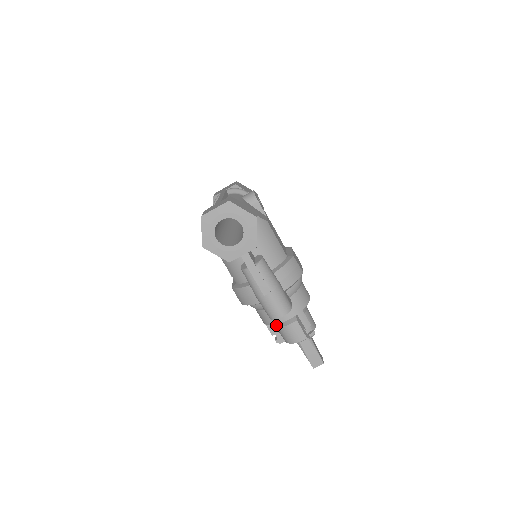
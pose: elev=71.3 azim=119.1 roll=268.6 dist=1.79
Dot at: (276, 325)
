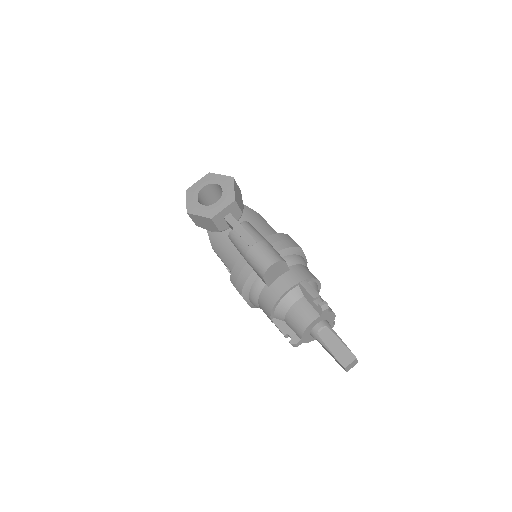
Dot at: (282, 311)
